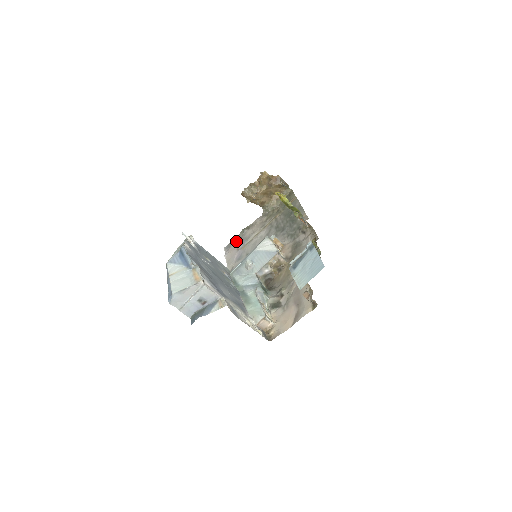
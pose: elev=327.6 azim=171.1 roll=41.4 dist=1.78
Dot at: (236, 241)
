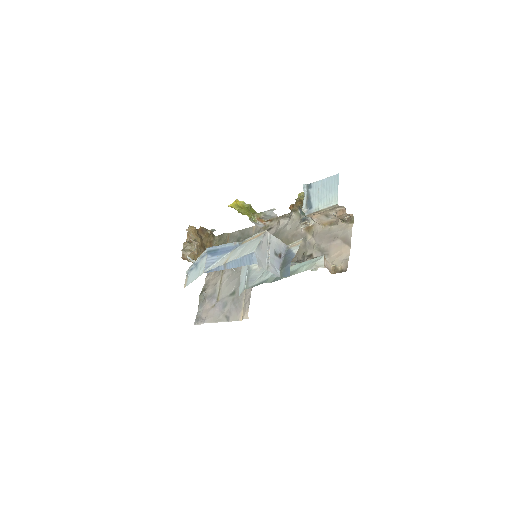
Dot at: (203, 307)
